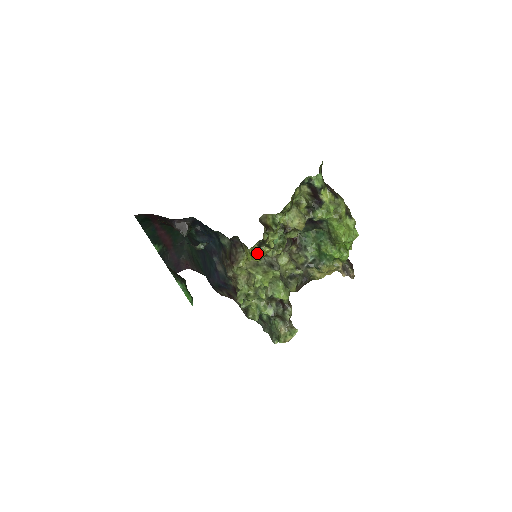
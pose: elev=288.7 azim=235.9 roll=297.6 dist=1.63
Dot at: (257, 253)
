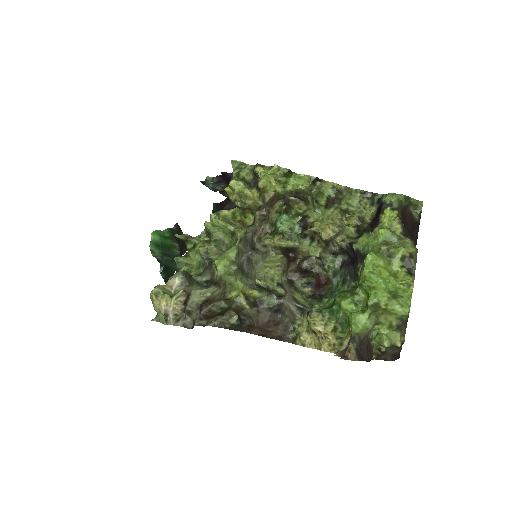
Dot at: (239, 180)
